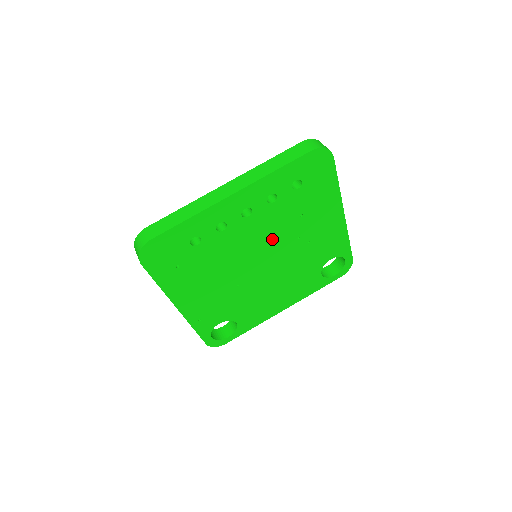
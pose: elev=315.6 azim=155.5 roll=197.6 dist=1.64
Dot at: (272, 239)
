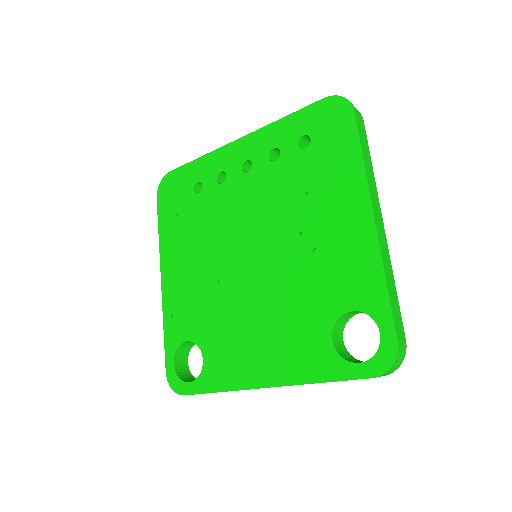
Dot at: (267, 220)
